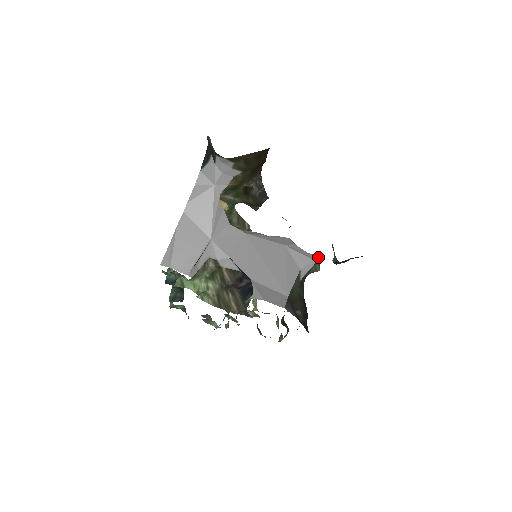
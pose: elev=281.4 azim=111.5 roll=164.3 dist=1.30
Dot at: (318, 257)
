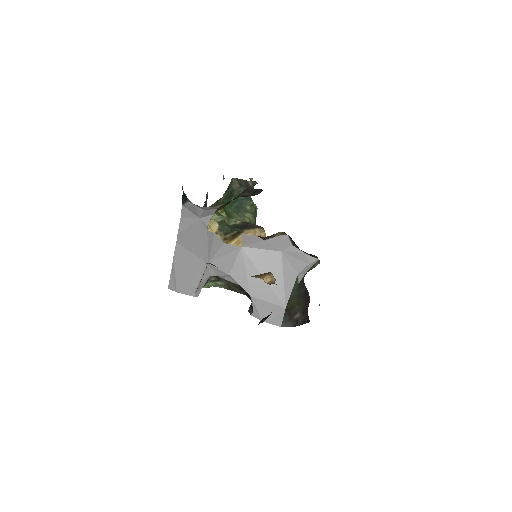
Dot at: (315, 259)
